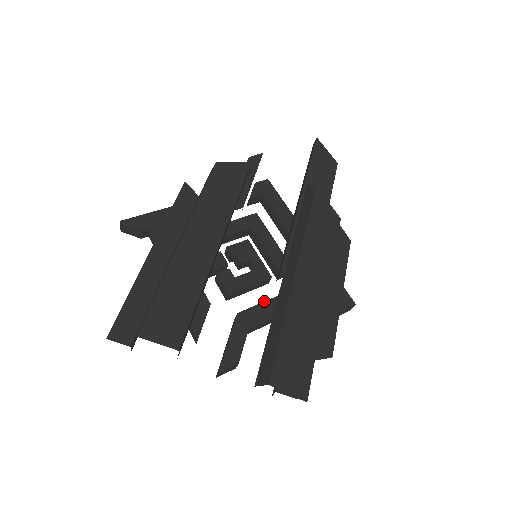
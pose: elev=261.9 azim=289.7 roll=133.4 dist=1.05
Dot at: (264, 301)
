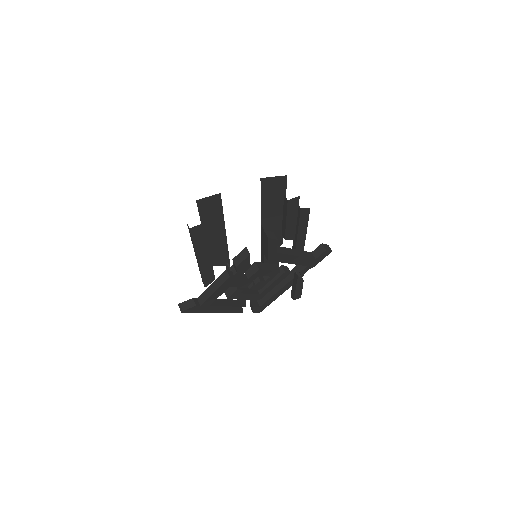
Dot at: occluded
